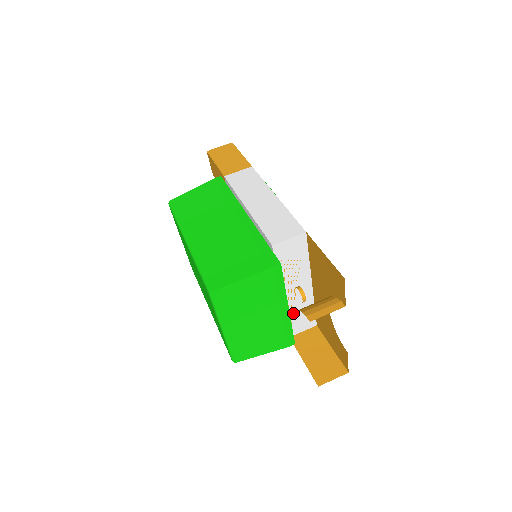
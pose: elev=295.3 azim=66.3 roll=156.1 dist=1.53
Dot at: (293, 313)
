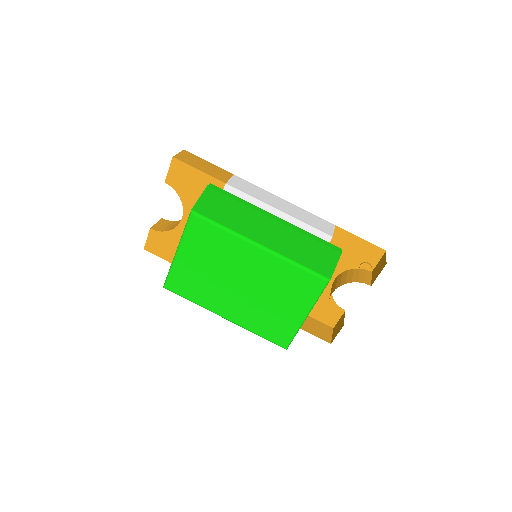
Dot at: occluded
